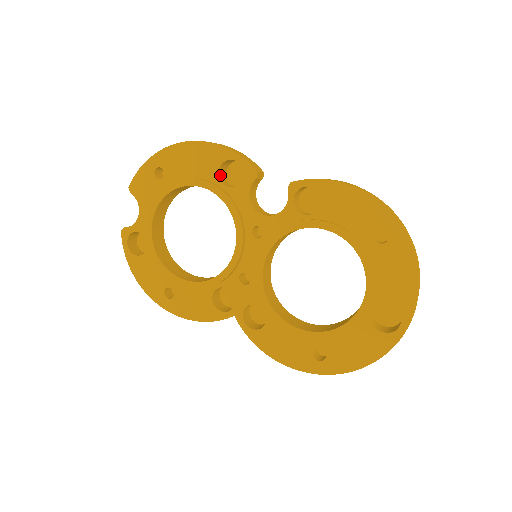
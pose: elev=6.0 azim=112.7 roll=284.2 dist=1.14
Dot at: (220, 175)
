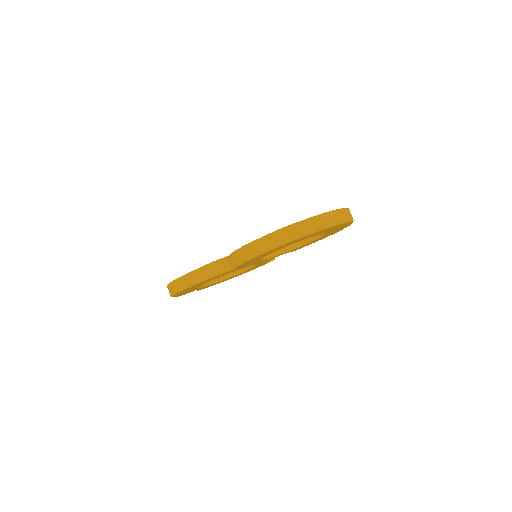
Dot at: occluded
